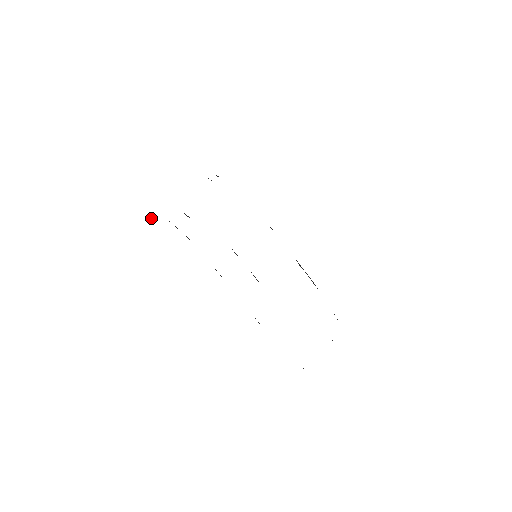
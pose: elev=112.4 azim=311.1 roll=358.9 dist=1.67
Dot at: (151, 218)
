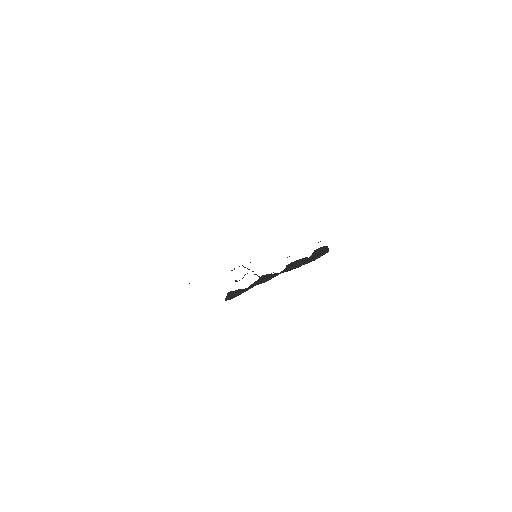
Dot at: occluded
